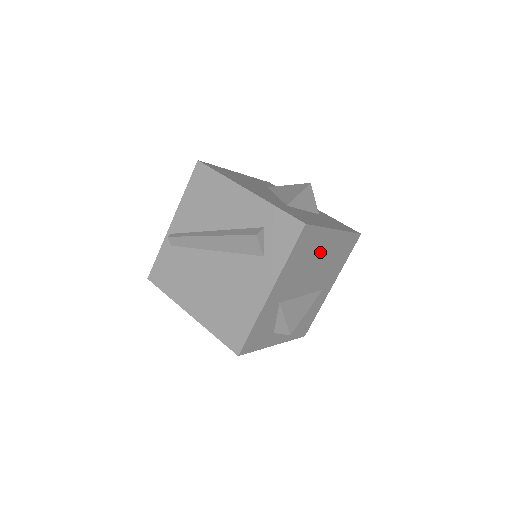
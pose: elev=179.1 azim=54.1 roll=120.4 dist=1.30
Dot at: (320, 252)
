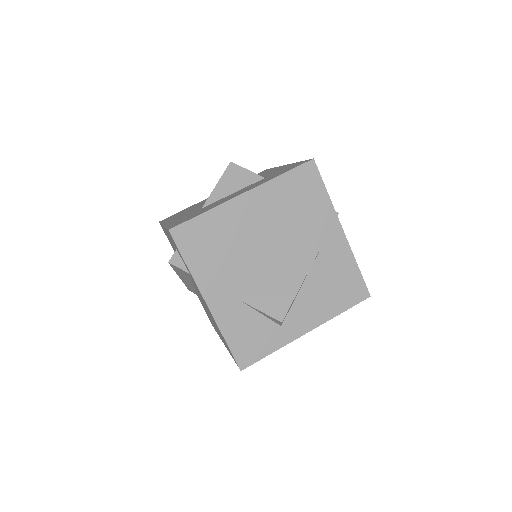
Dot at: (245, 226)
